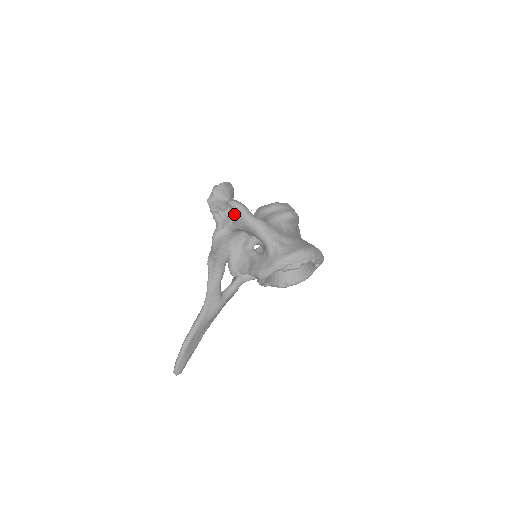
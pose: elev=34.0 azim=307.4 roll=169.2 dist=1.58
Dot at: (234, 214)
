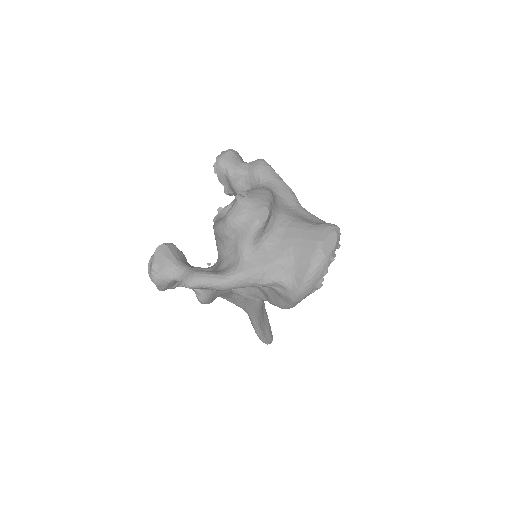
Dot at: occluded
